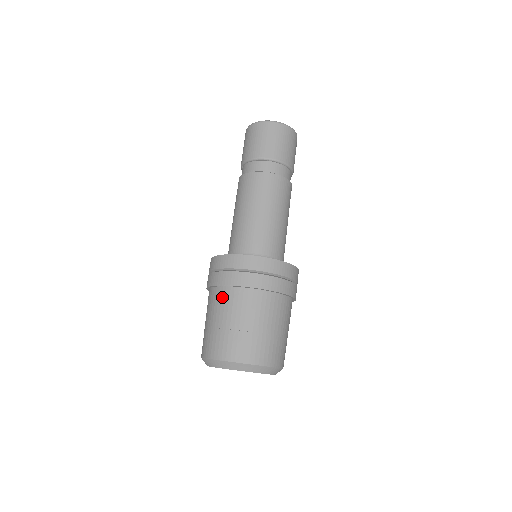
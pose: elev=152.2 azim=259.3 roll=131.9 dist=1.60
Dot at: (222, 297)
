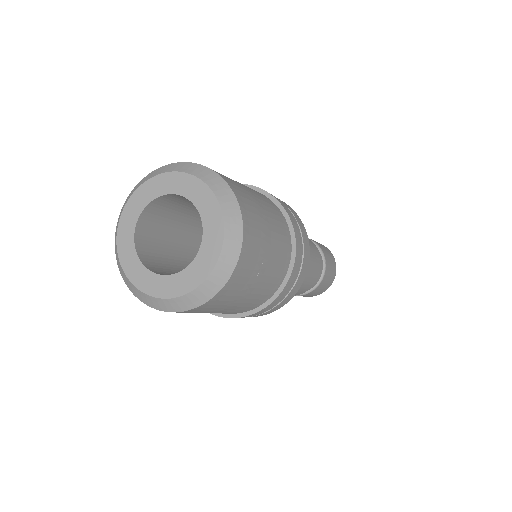
Dot at: occluded
